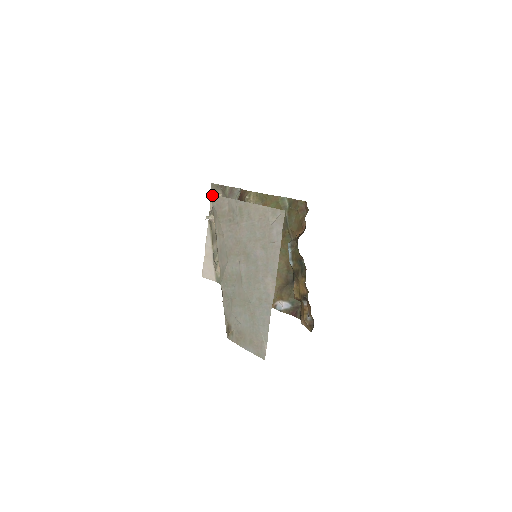
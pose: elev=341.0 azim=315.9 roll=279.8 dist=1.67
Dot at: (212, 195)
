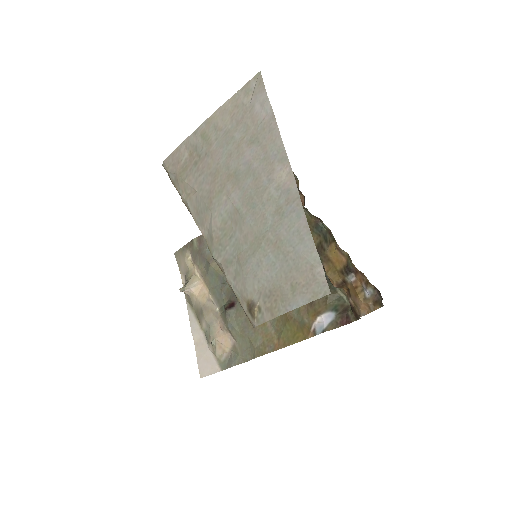
Dot at: (163, 162)
